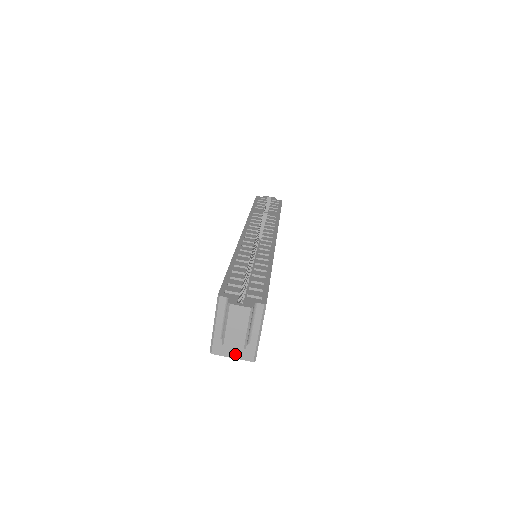
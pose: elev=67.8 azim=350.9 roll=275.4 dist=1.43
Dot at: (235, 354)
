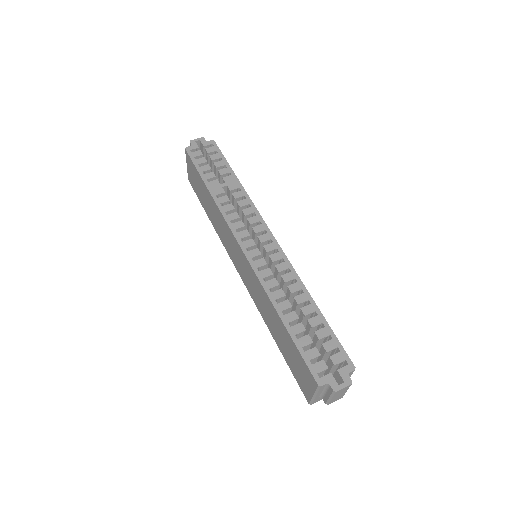
Dot at: occluded
